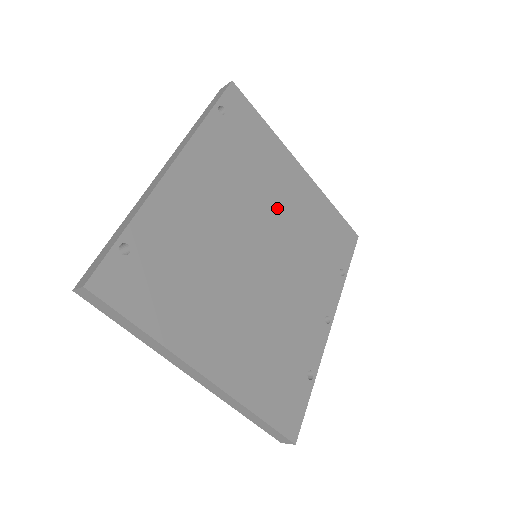
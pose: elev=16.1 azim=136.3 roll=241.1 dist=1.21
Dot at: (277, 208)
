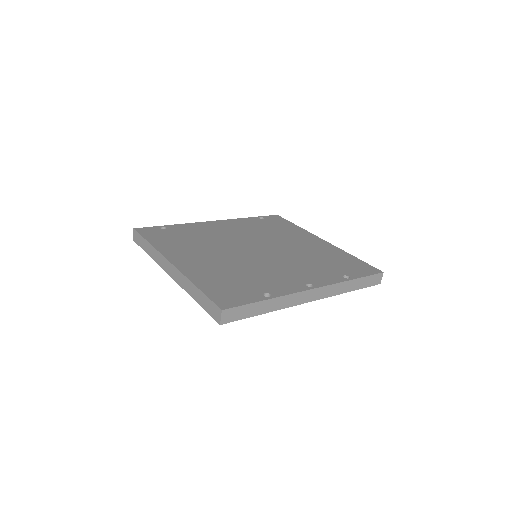
Dot at: (285, 244)
